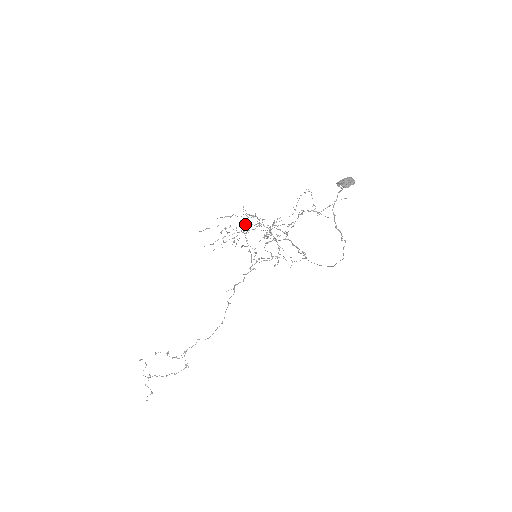
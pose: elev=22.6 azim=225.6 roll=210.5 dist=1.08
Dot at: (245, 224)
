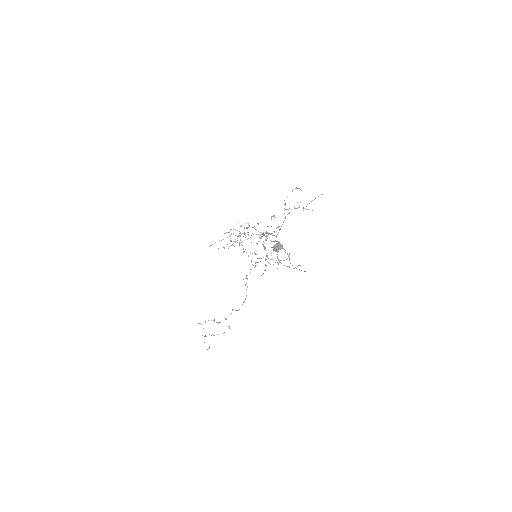
Dot at: occluded
